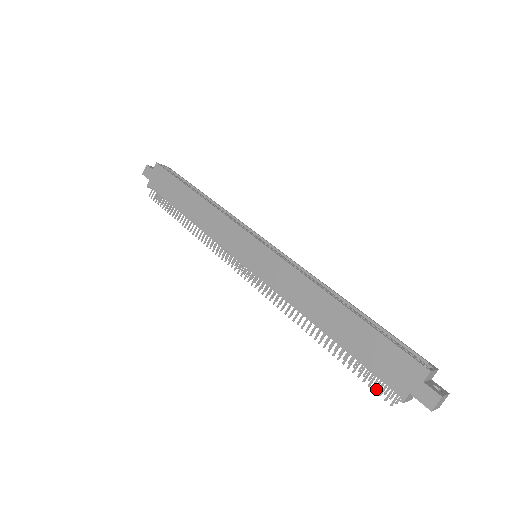
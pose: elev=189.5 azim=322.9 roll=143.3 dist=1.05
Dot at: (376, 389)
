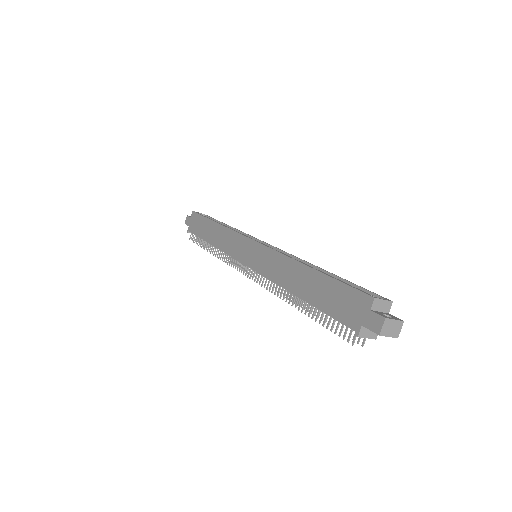
Dot at: (340, 334)
